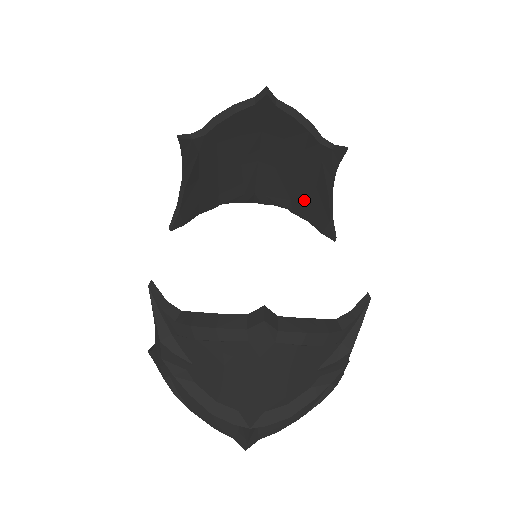
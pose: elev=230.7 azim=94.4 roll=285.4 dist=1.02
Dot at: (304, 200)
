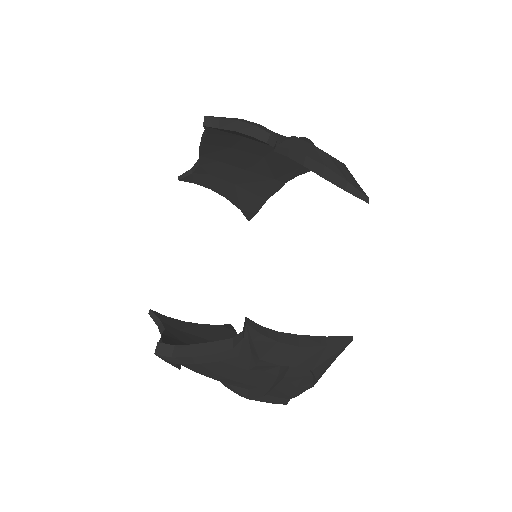
Dot at: occluded
